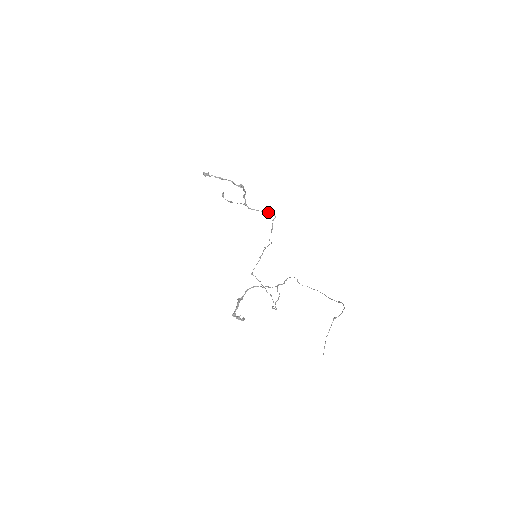
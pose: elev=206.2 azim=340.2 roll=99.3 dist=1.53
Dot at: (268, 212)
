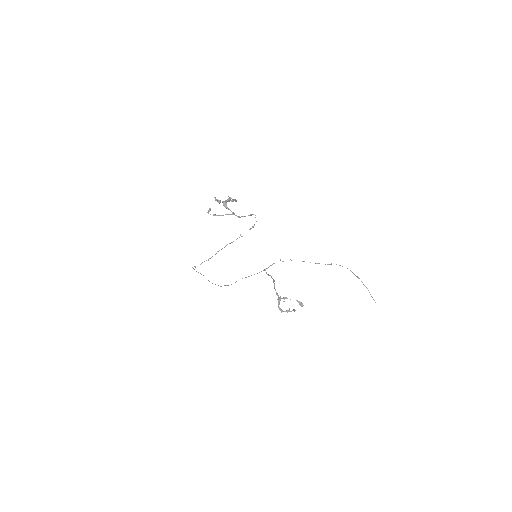
Dot at: (252, 214)
